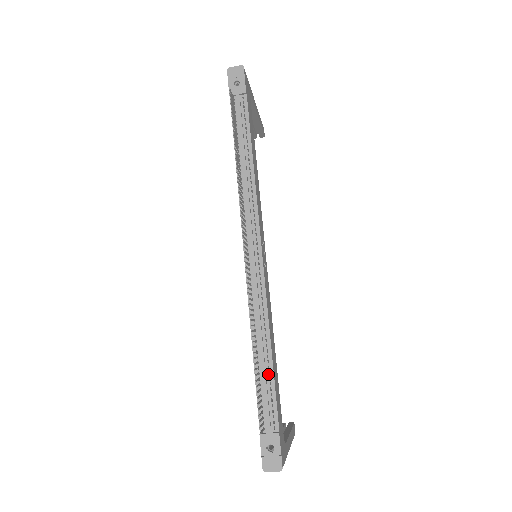
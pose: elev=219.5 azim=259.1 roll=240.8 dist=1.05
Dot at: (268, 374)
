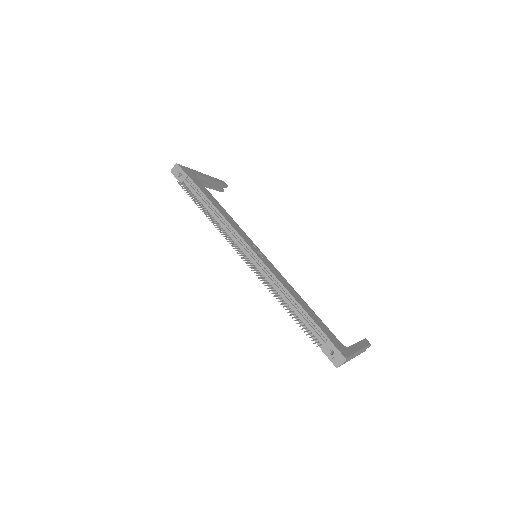
Dot at: (302, 313)
